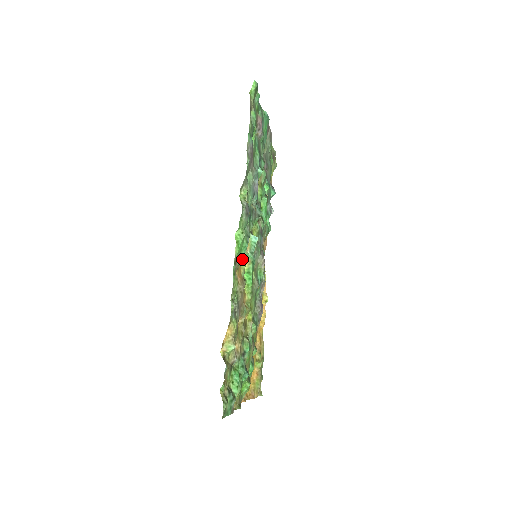
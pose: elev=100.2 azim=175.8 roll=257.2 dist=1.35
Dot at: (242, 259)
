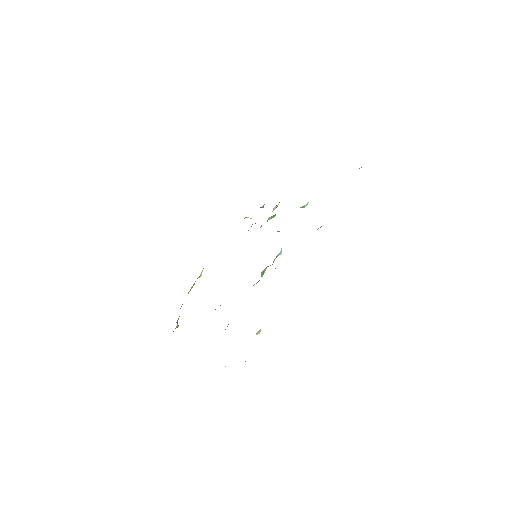
Dot at: occluded
